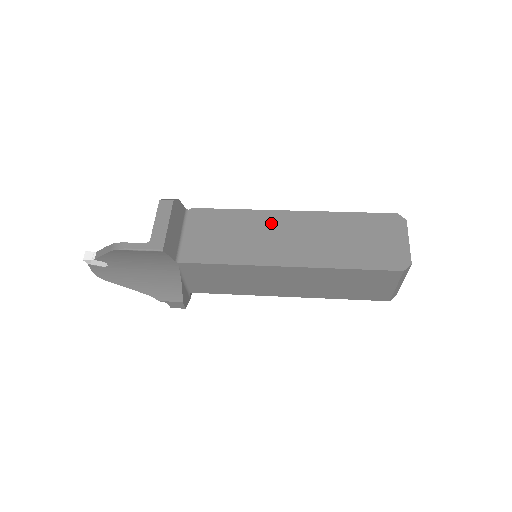
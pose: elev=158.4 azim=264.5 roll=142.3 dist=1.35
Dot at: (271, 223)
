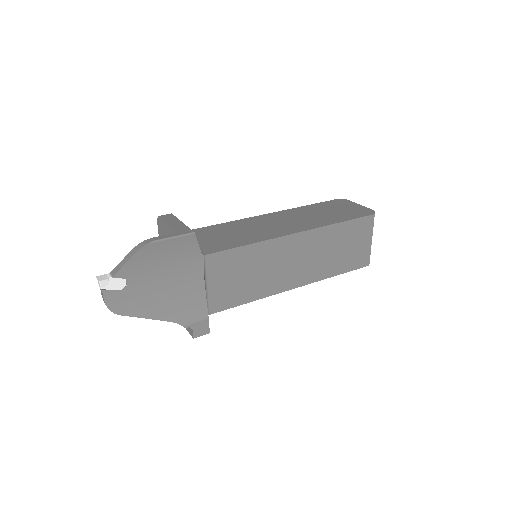
Dot at: (258, 221)
